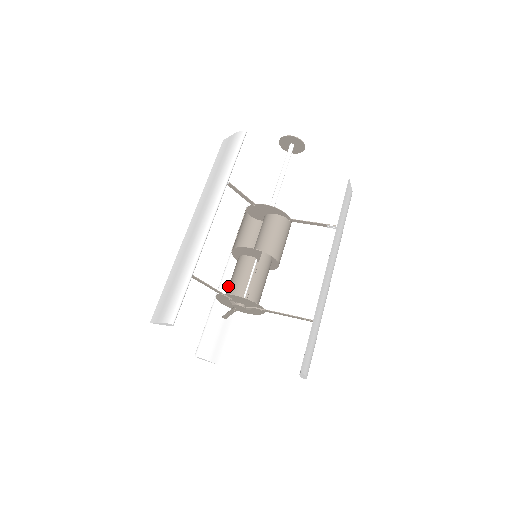
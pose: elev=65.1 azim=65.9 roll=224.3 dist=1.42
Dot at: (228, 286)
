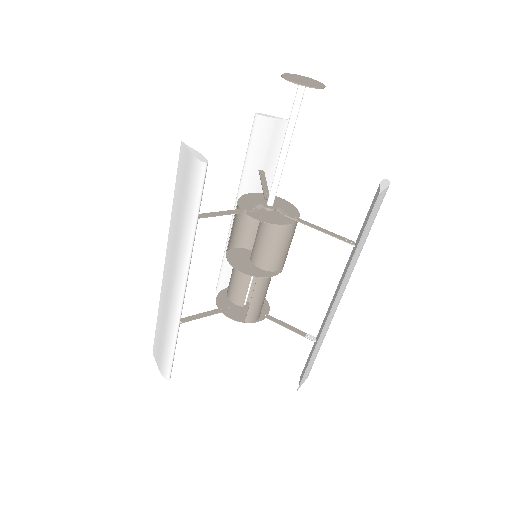
Dot at: occluded
